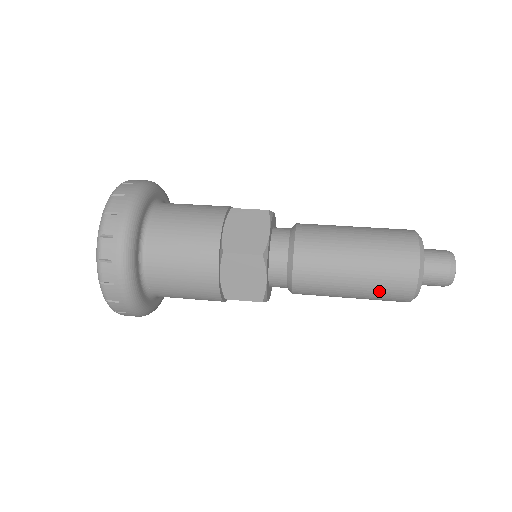
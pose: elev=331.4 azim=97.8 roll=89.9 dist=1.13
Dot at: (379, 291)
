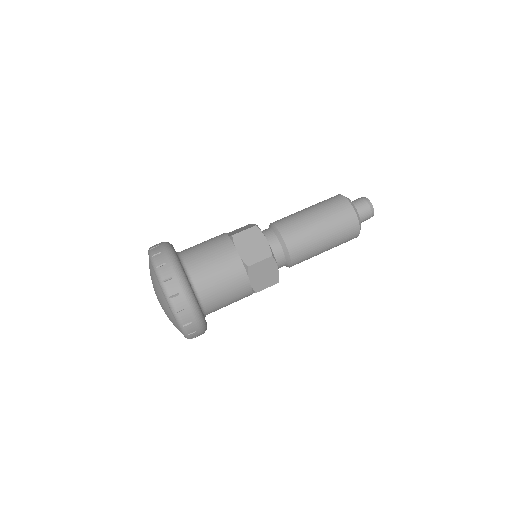
Dot at: (340, 241)
